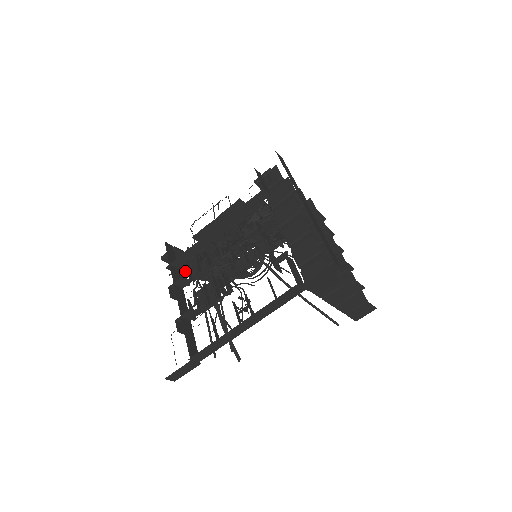
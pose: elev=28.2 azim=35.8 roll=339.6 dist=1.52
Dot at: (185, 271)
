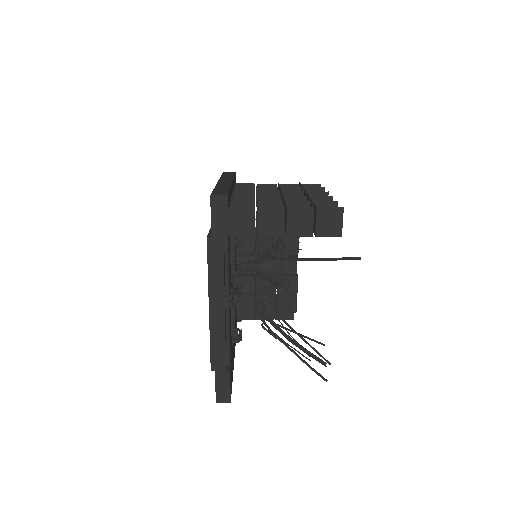
Dot at: occluded
